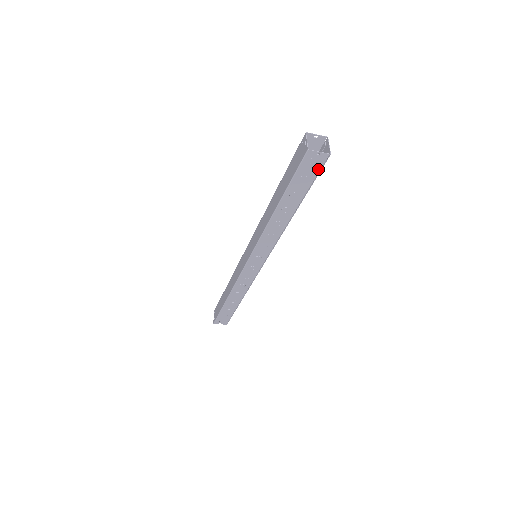
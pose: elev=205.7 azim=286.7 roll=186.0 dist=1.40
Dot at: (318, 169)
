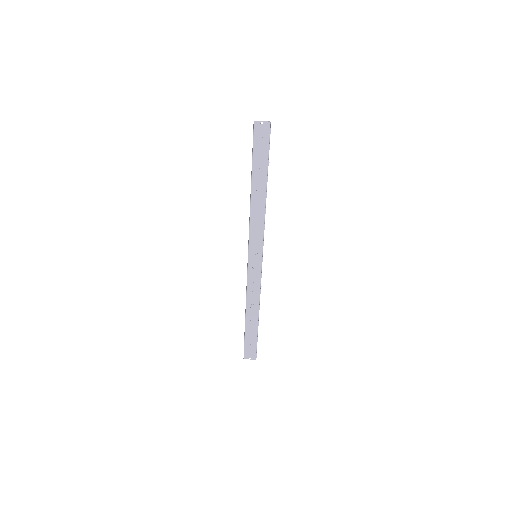
Dot at: (267, 142)
